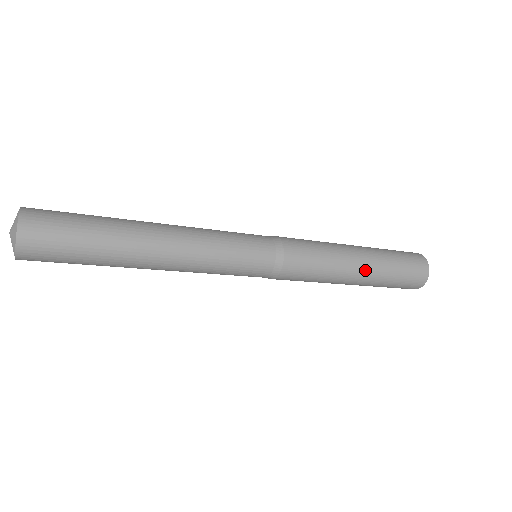
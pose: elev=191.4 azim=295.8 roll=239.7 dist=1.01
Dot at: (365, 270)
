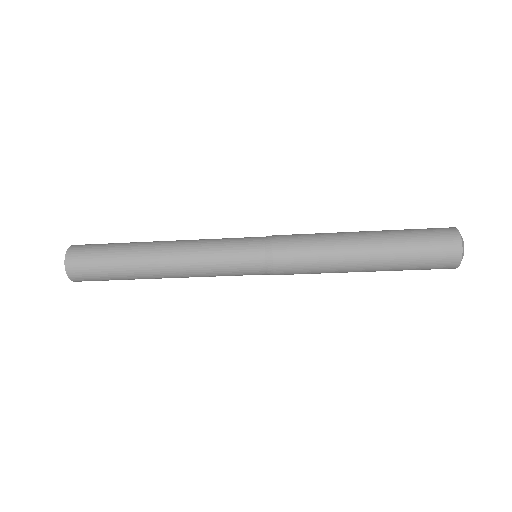
Dot at: (367, 234)
